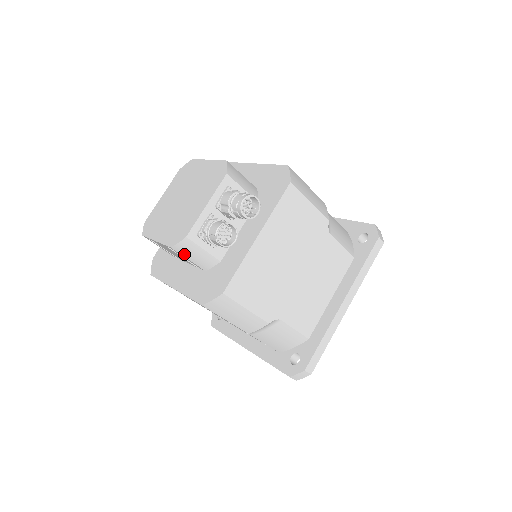
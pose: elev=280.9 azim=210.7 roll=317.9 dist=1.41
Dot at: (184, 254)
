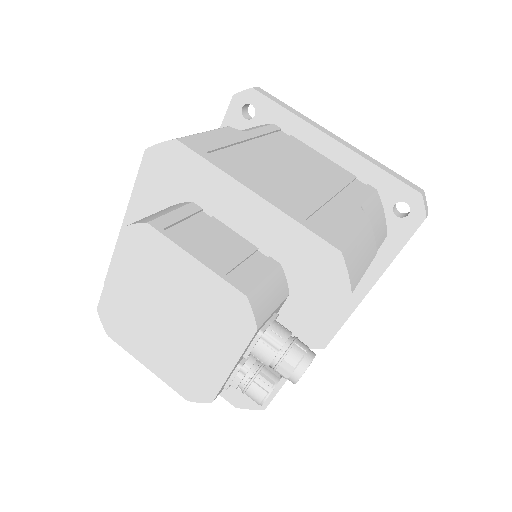
Dot at: occluded
